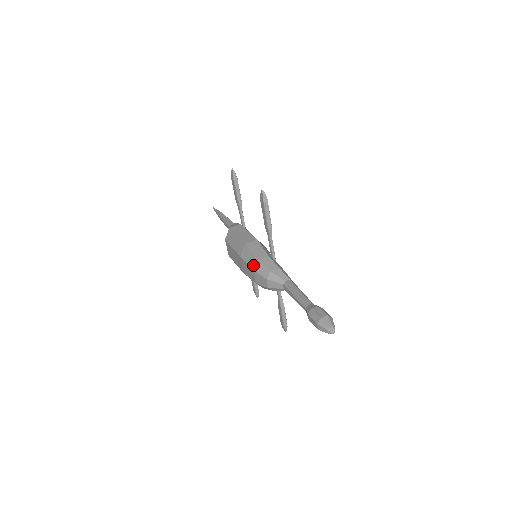
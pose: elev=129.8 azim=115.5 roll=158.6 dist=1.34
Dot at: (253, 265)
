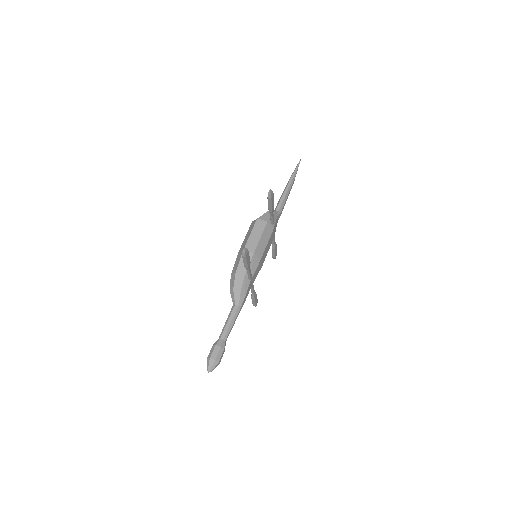
Dot at: (233, 271)
